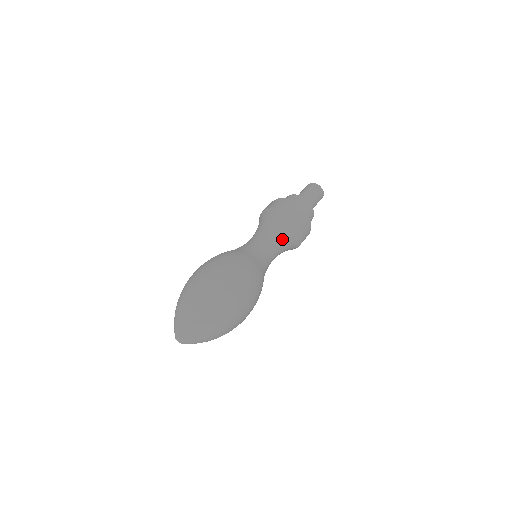
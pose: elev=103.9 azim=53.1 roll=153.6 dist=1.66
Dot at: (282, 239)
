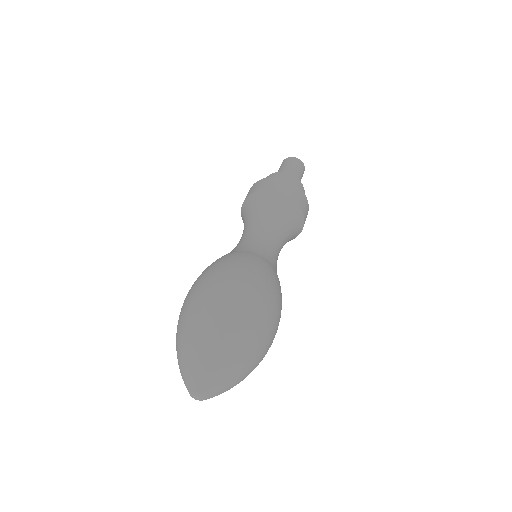
Dot at: (285, 231)
